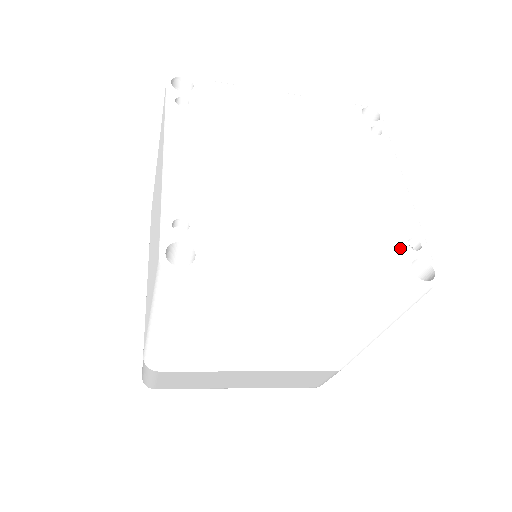
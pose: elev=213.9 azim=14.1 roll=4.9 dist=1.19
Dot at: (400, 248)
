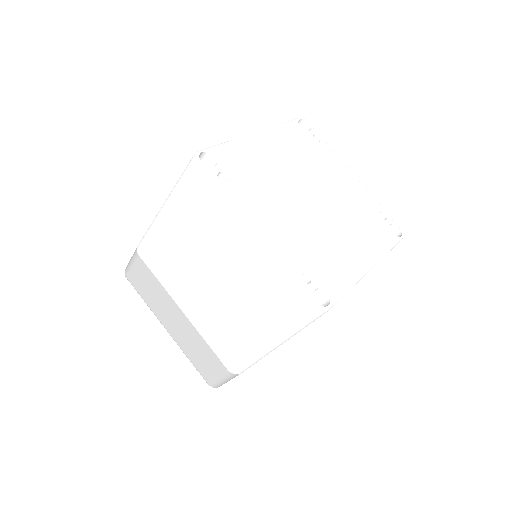
Dot at: (381, 223)
